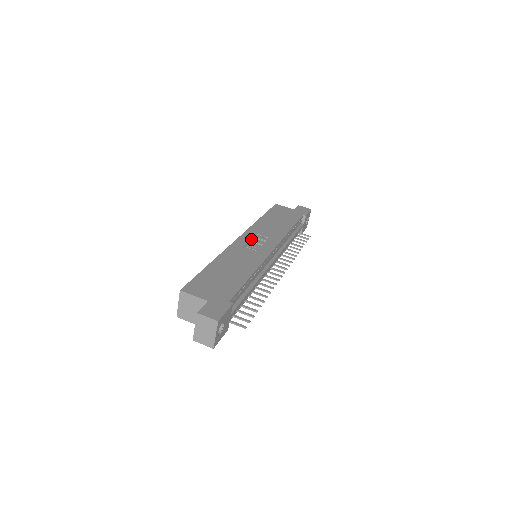
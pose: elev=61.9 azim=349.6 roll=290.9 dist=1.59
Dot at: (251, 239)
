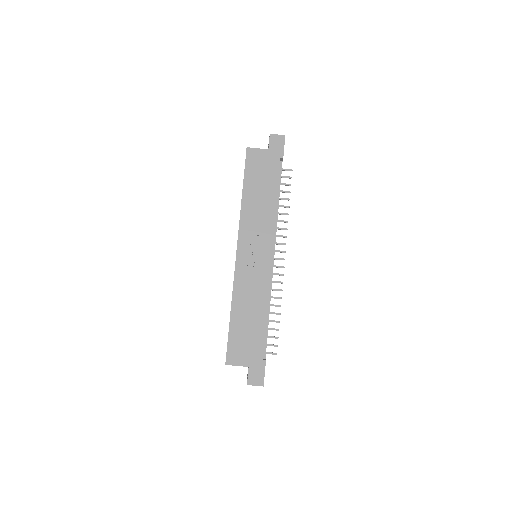
Dot at: (248, 249)
